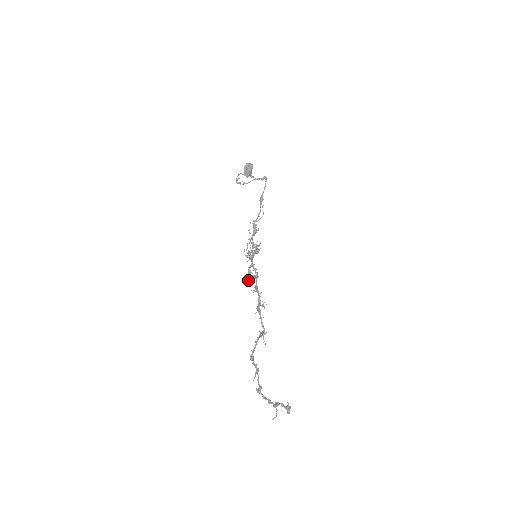
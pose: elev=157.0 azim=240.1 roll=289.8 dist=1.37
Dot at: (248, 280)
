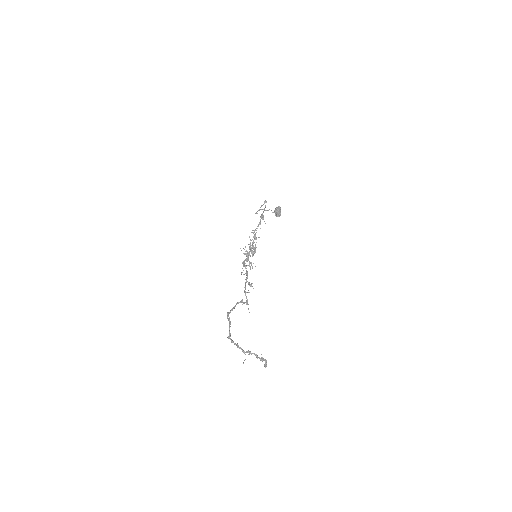
Dot at: (243, 270)
